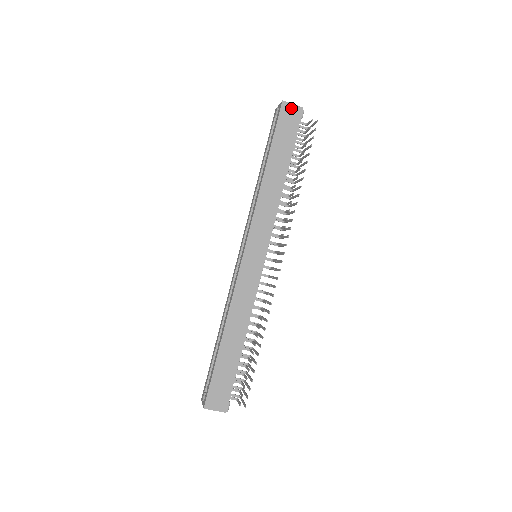
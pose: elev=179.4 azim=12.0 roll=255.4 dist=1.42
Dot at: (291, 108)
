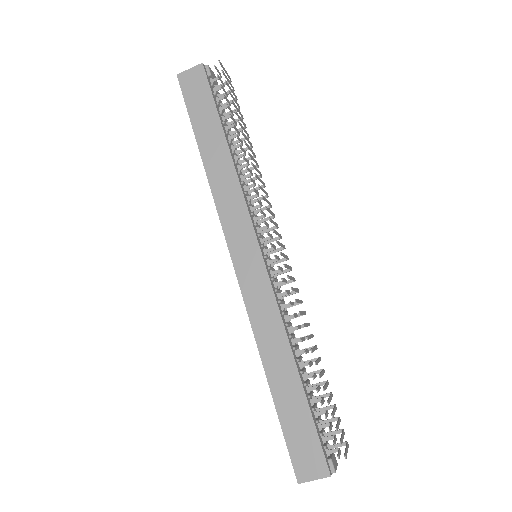
Dot at: (190, 74)
